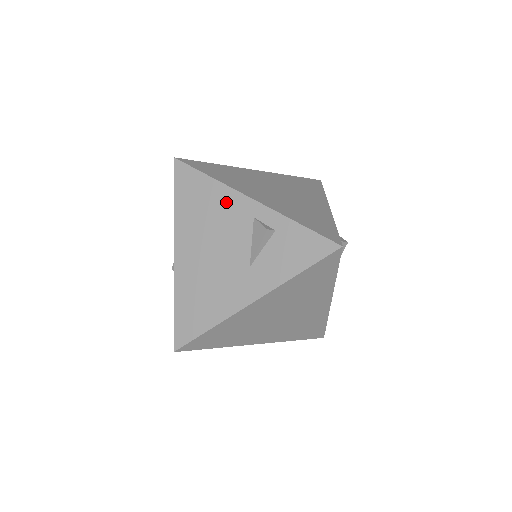
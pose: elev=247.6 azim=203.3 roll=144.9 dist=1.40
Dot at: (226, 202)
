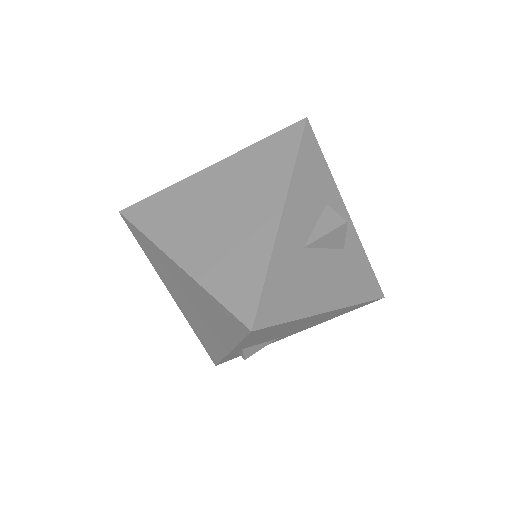
Dot at: occluded
